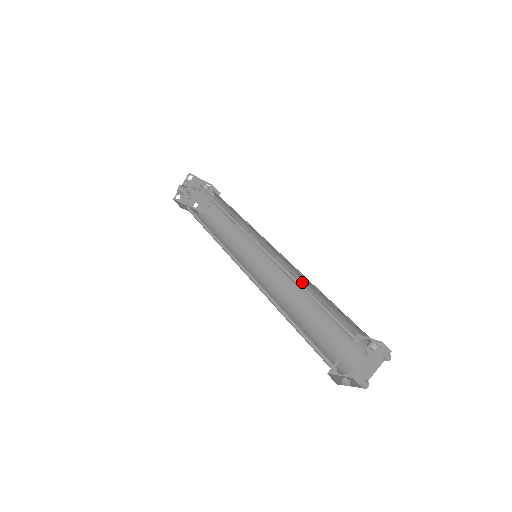
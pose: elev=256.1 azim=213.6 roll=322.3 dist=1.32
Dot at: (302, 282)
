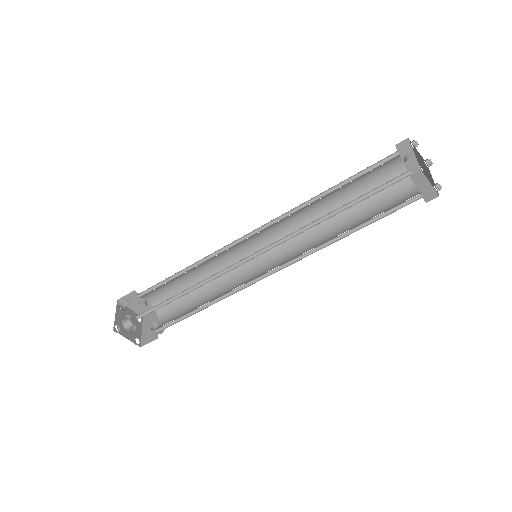
Dot at: (313, 230)
